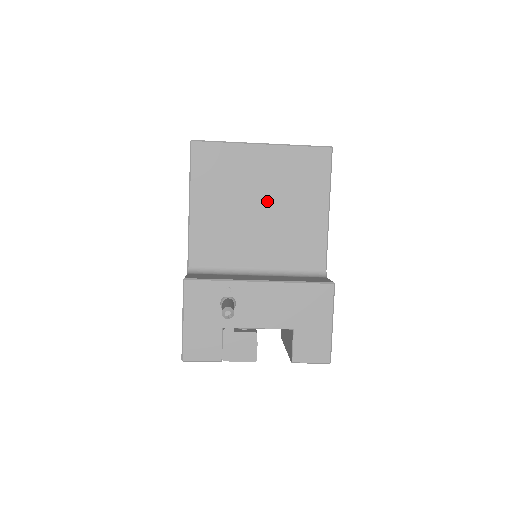
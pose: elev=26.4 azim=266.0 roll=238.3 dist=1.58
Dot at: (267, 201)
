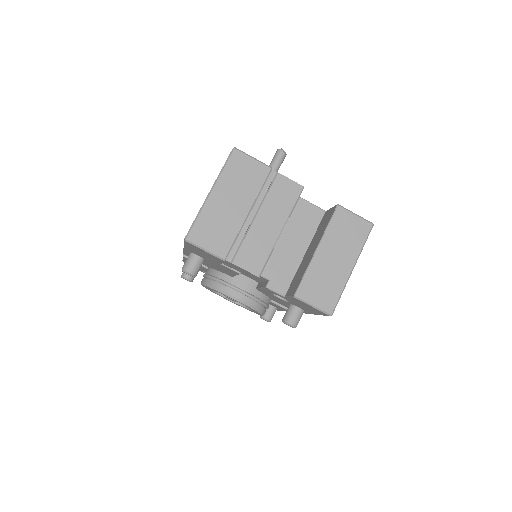
Dot at: occluded
